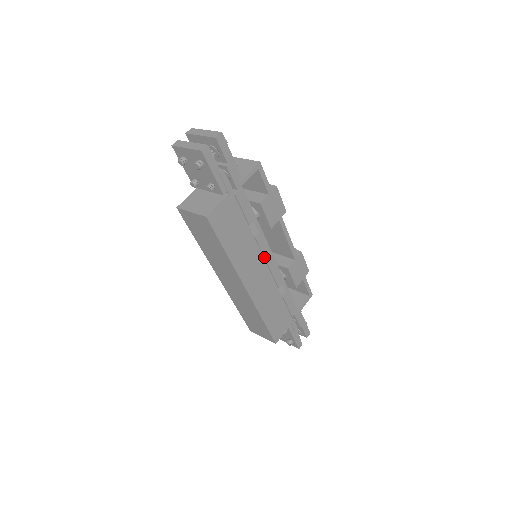
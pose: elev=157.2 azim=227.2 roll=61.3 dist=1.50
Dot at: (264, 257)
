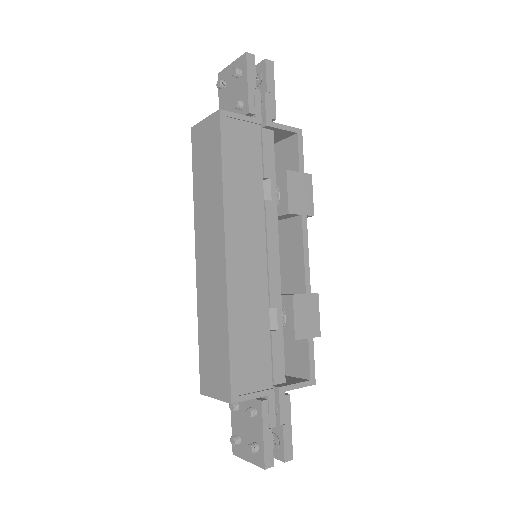
Dot at: (267, 239)
